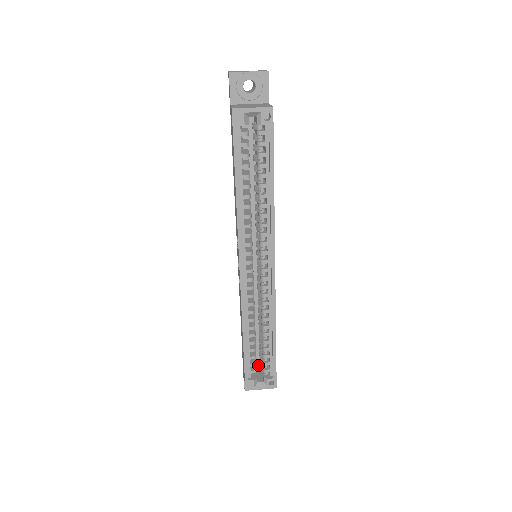
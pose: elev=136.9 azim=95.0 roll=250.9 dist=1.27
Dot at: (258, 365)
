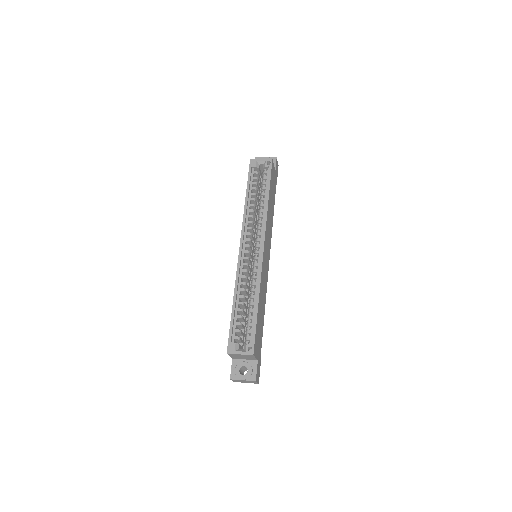
Dot at: occluded
